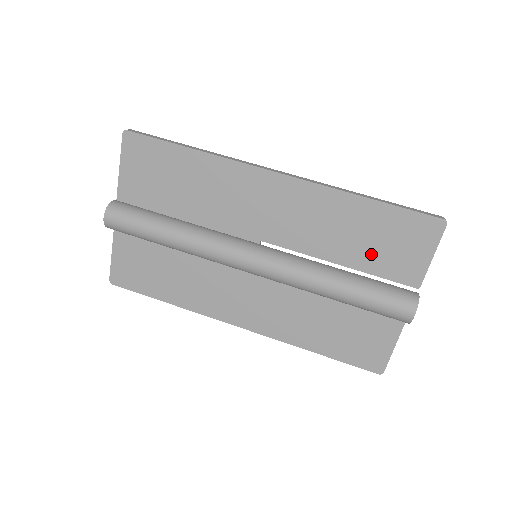
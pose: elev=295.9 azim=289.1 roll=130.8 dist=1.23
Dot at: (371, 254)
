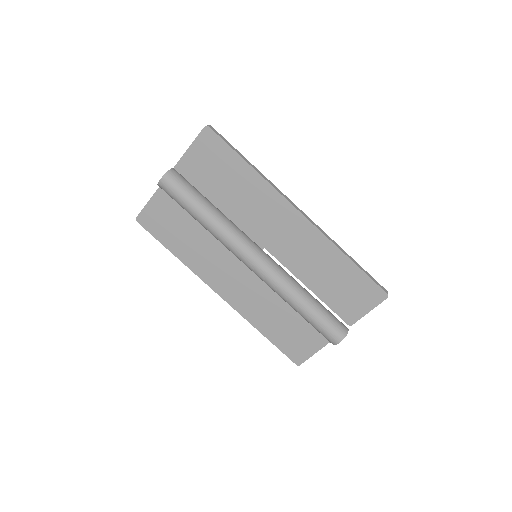
Dot at: (332, 292)
